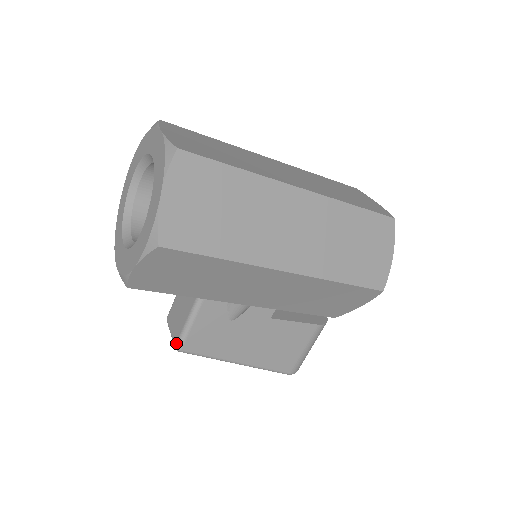
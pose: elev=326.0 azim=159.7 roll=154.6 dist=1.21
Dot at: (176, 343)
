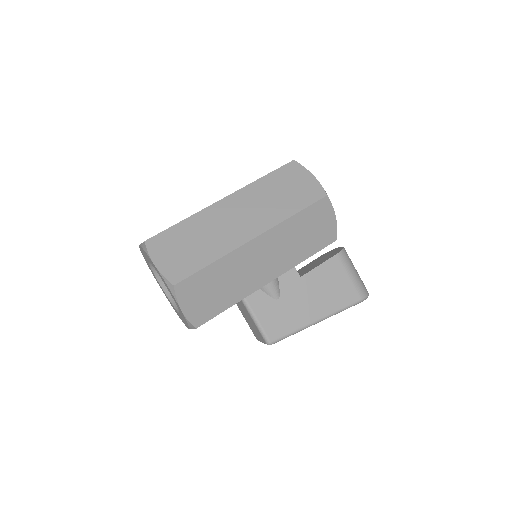
Dot at: (265, 341)
